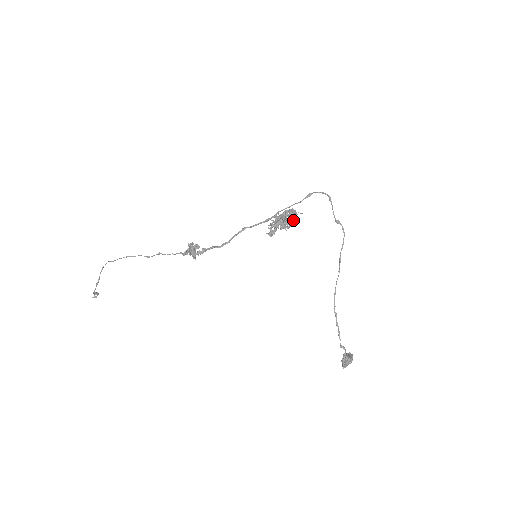
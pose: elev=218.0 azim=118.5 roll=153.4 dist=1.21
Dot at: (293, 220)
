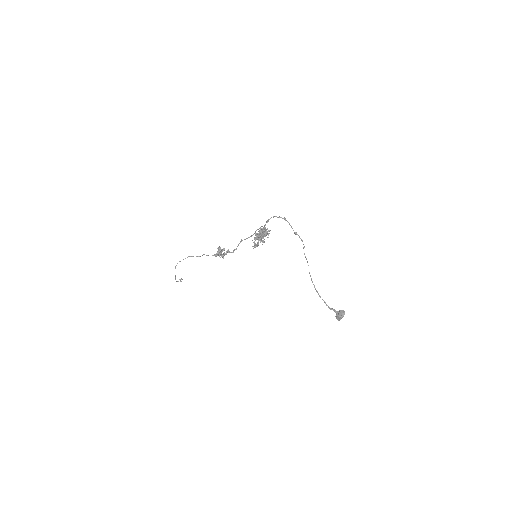
Dot at: occluded
